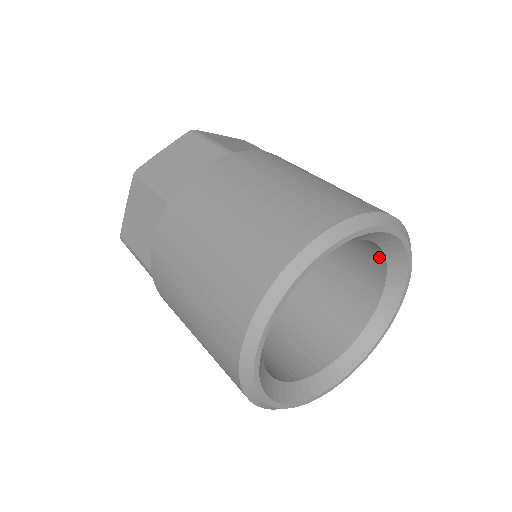
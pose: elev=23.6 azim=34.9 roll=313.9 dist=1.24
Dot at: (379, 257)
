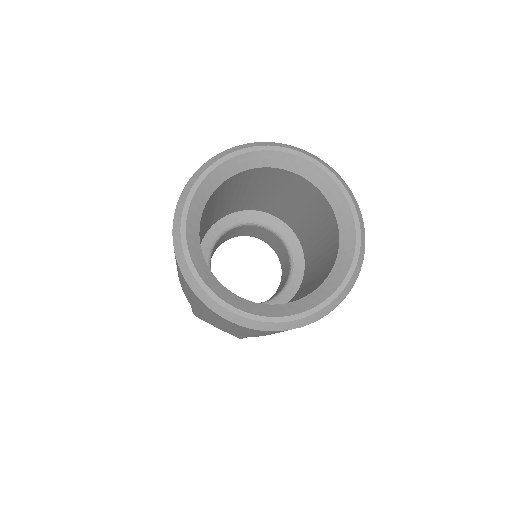
Dot at: (298, 179)
